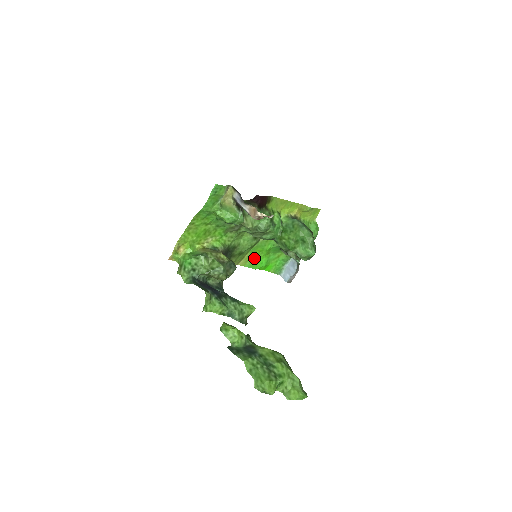
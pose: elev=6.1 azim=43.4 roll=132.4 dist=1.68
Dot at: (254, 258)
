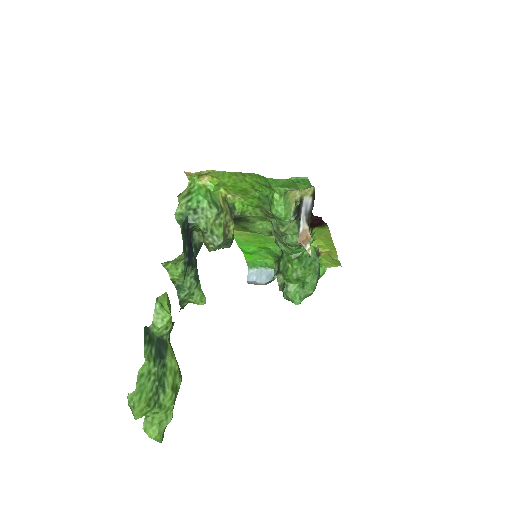
Dot at: (249, 239)
